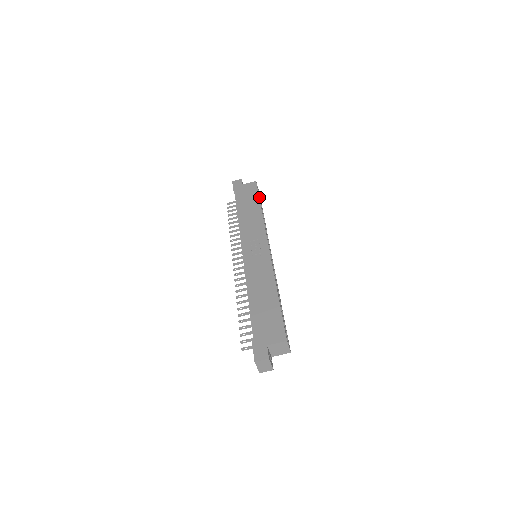
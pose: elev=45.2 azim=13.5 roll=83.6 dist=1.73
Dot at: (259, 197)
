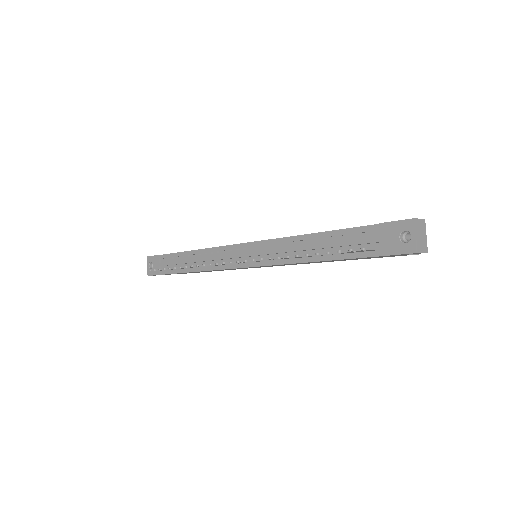
Dot at: occluded
